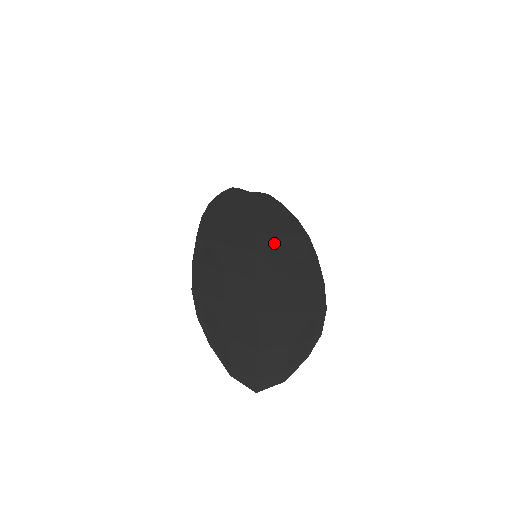
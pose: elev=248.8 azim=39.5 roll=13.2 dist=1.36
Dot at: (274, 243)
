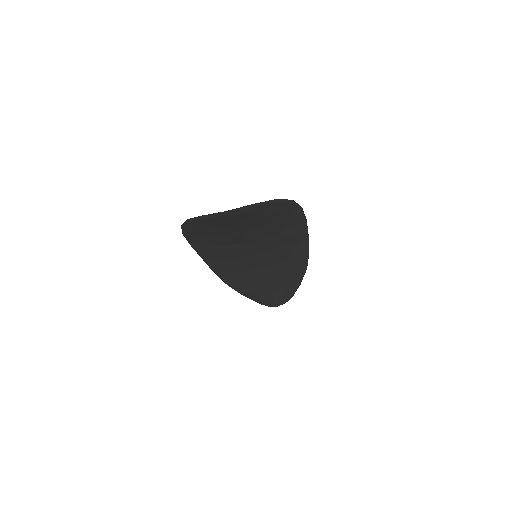
Dot at: (274, 255)
